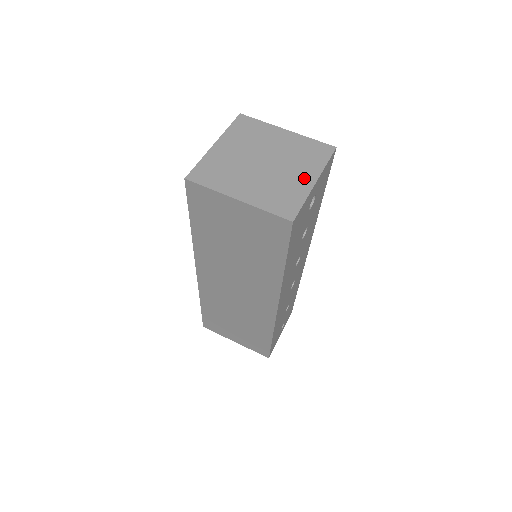
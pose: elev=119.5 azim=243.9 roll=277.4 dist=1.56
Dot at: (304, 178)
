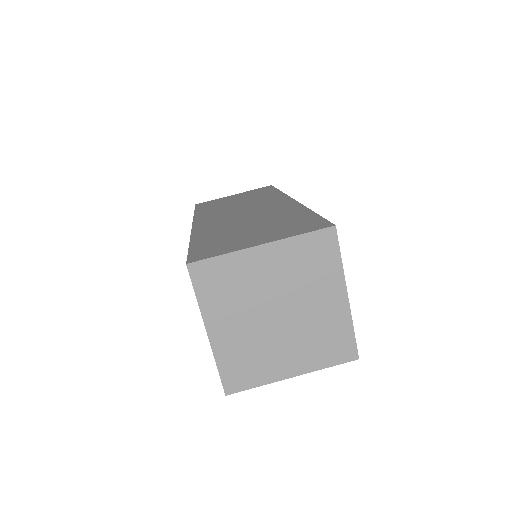
Dot at: (333, 302)
